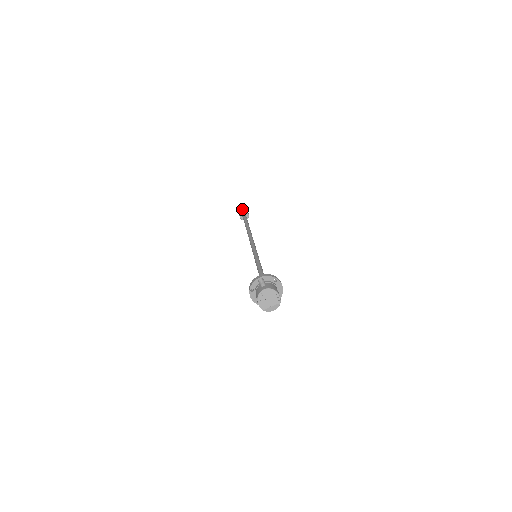
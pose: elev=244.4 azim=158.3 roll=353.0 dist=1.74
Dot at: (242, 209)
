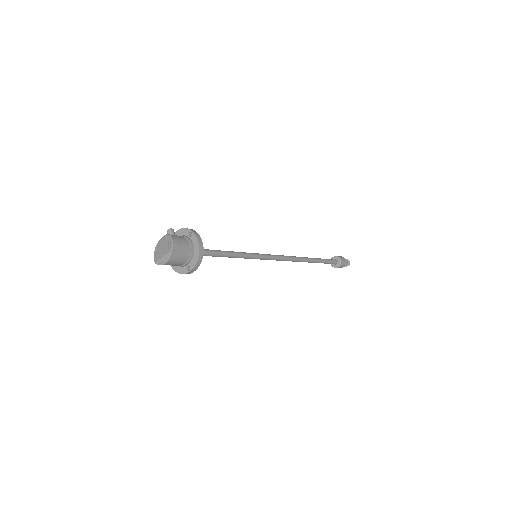
Dot at: occluded
